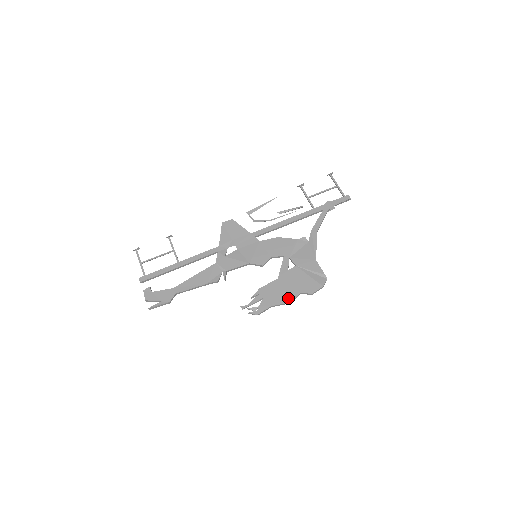
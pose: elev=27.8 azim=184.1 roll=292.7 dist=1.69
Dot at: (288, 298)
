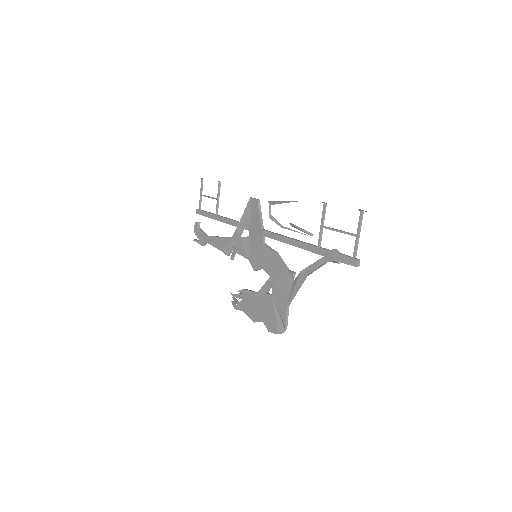
Dot at: (254, 317)
